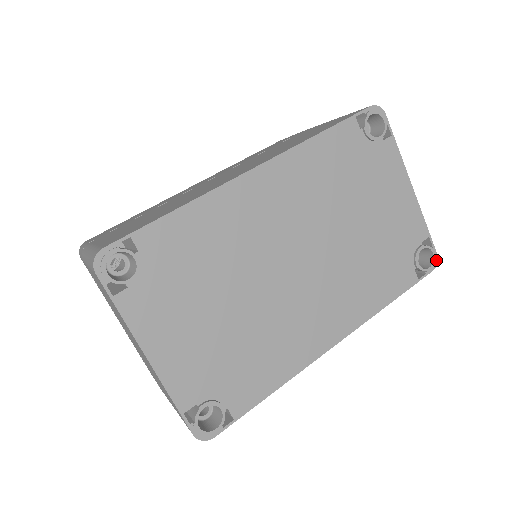
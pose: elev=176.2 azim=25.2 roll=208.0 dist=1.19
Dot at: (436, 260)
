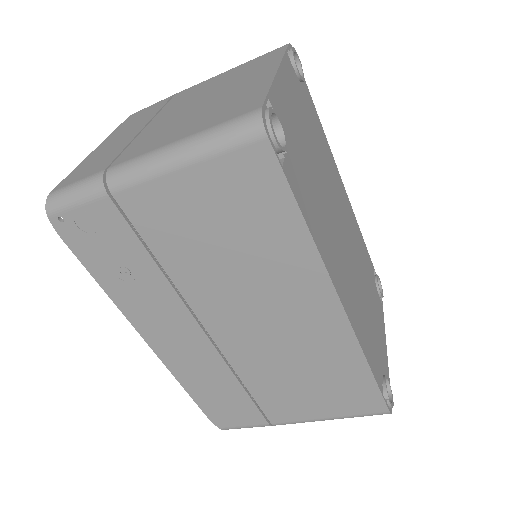
Dot at: (391, 410)
